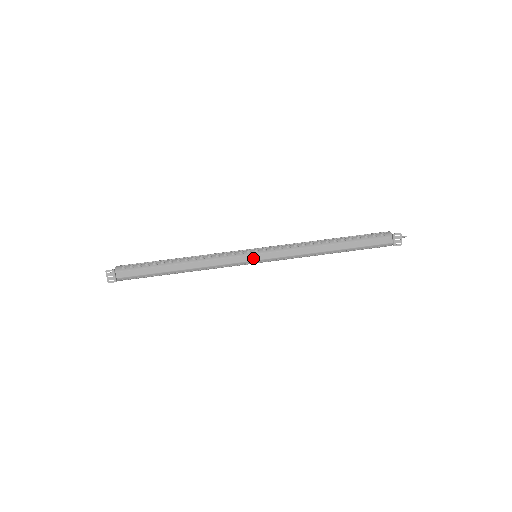
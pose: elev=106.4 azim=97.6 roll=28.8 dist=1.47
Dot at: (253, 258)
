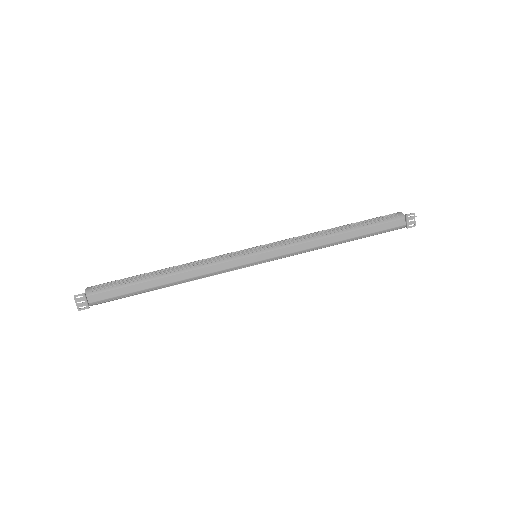
Dot at: (254, 259)
